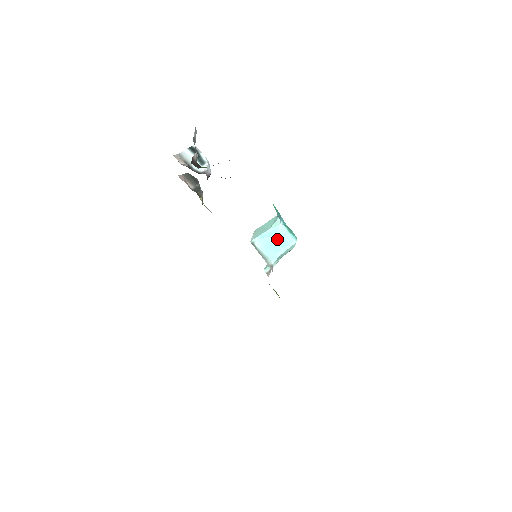
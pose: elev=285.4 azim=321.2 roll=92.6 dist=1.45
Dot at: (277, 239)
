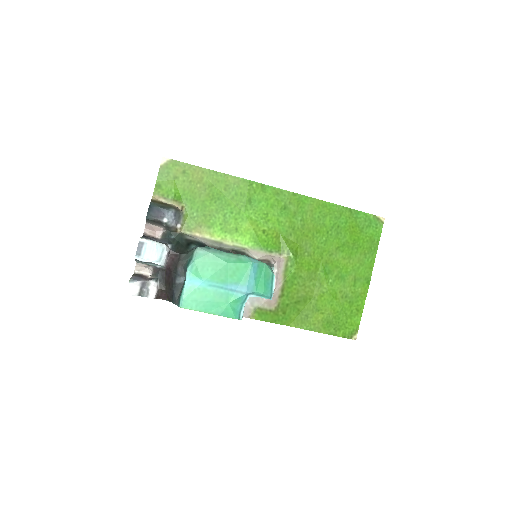
Dot at: occluded
